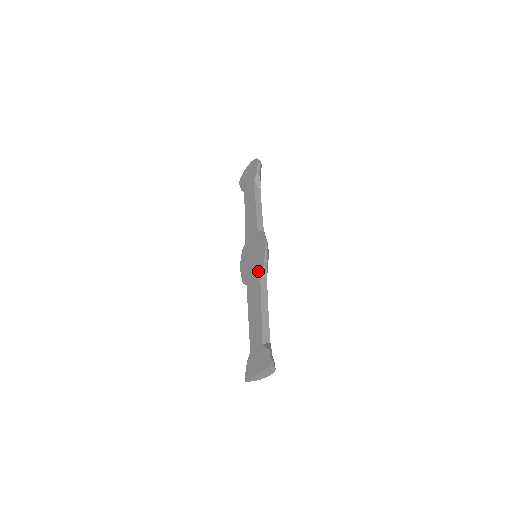
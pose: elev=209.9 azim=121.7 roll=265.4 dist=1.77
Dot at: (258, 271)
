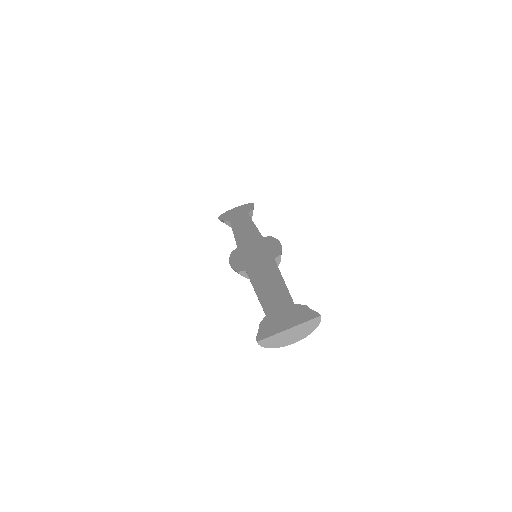
Dot at: (271, 258)
